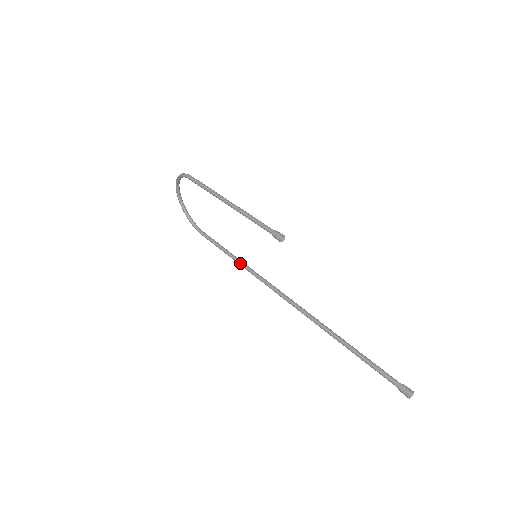
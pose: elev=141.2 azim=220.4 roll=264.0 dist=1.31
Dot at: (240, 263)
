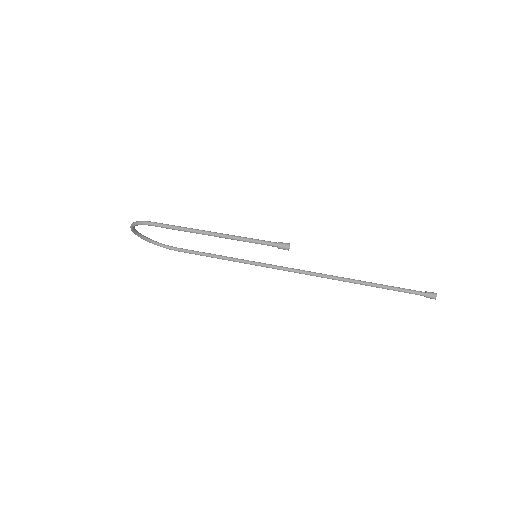
Dot at: (236, 261)
